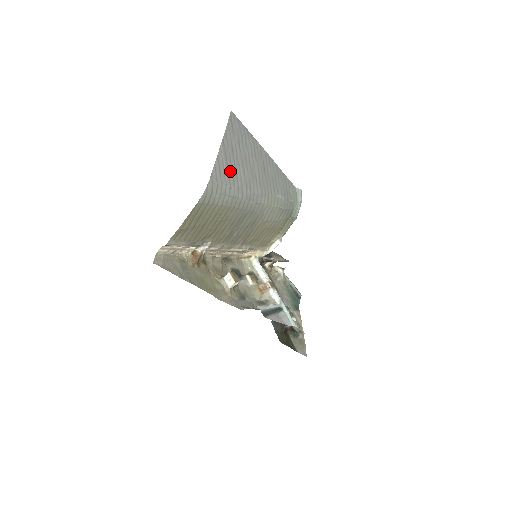
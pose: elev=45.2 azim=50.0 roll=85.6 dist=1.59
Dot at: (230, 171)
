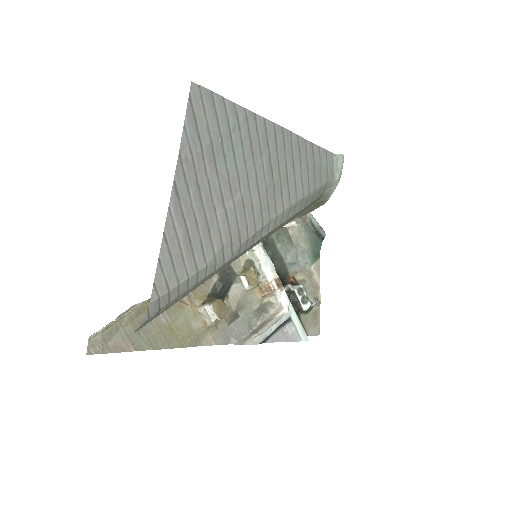
Dot at: (195, 241)
